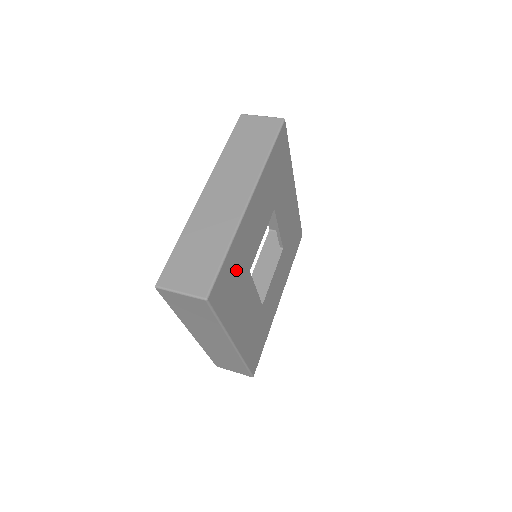
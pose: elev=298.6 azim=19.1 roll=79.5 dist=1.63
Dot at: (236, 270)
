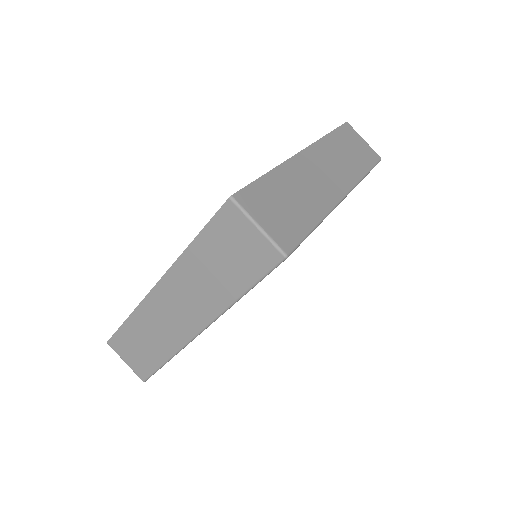
Dot at: occluded
